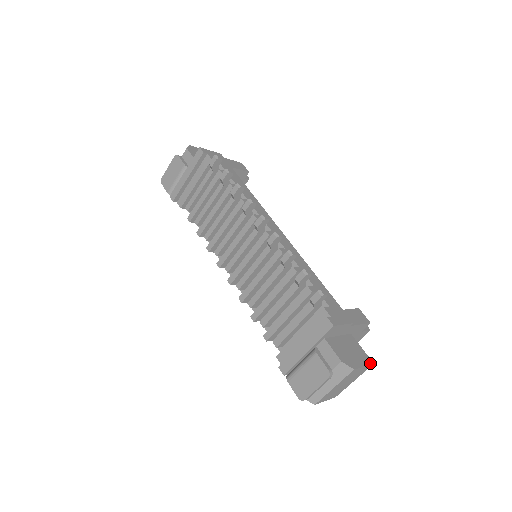
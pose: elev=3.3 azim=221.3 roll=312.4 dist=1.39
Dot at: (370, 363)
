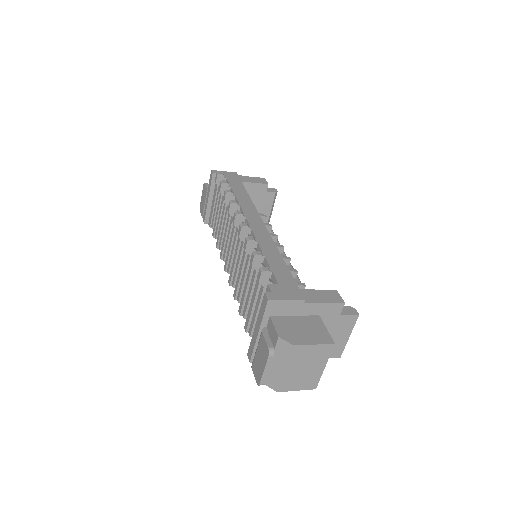
Dot at: (328, 343)
